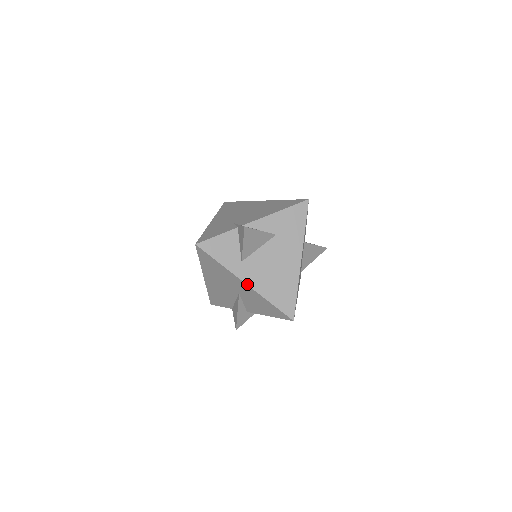
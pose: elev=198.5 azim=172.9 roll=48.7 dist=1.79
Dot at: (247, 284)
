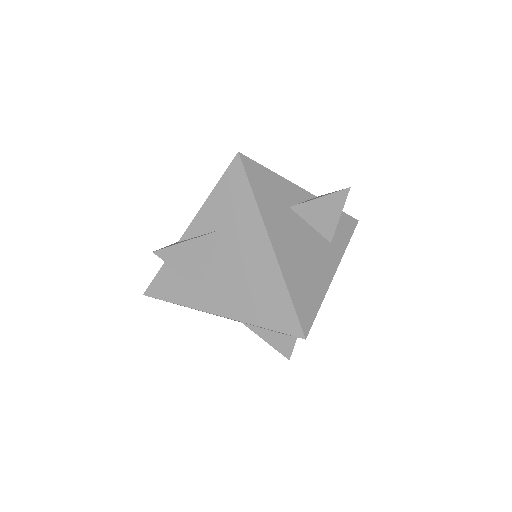
Dot at: (220, 315)
